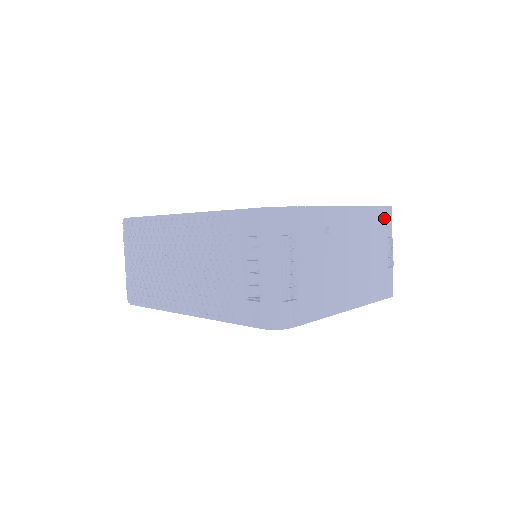
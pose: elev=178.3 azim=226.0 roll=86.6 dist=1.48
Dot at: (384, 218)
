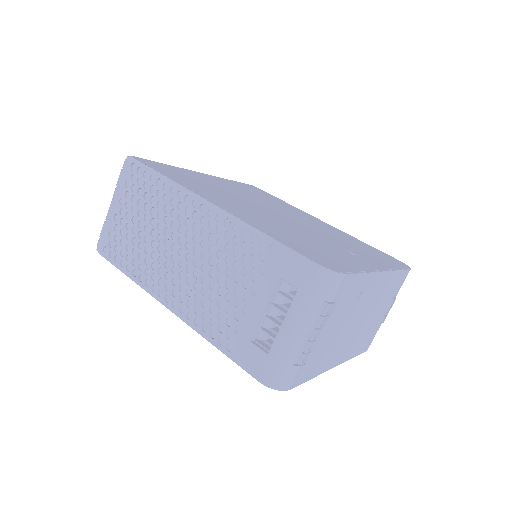
Dot at: (401, 280)
